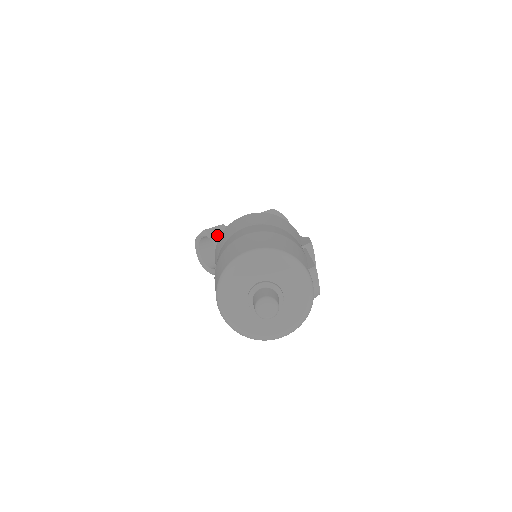
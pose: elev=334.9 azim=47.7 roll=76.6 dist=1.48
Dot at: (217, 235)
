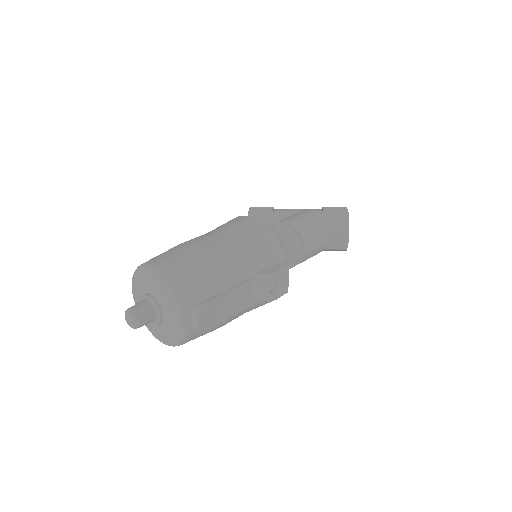
Dot at: (255, 217)
